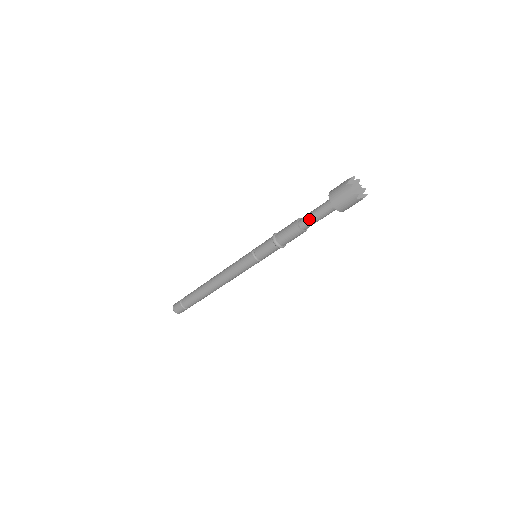
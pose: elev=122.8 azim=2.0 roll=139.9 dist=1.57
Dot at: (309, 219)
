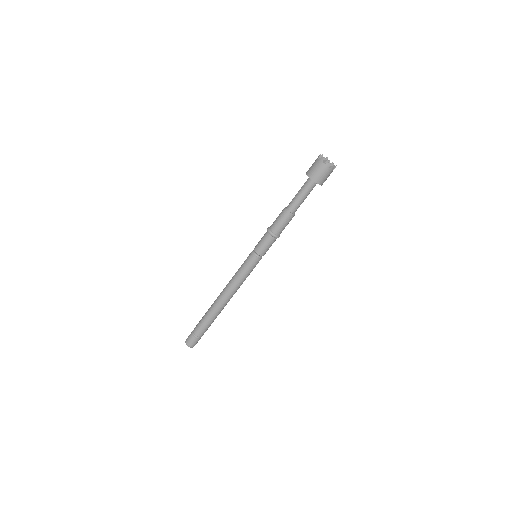
Dot at: (295, 201)
